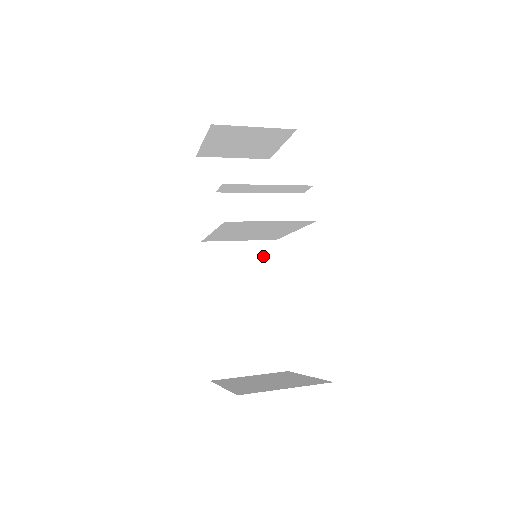
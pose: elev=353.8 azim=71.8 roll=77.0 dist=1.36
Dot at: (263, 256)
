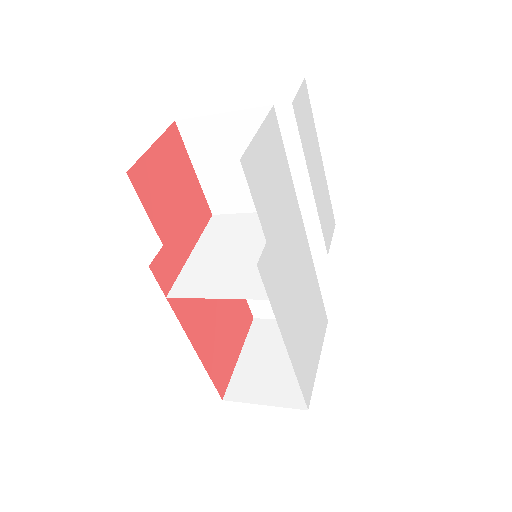
Dot at: occluded
